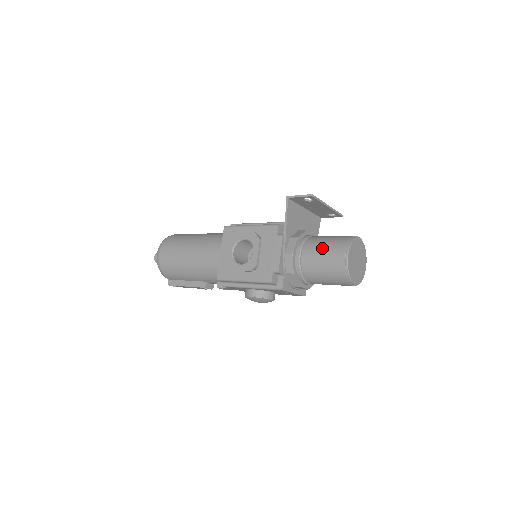
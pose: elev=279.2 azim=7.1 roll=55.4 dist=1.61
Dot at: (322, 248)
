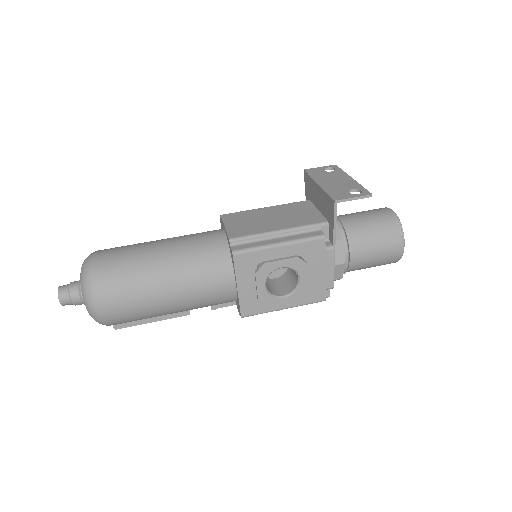
Dot at: (374, 245)
